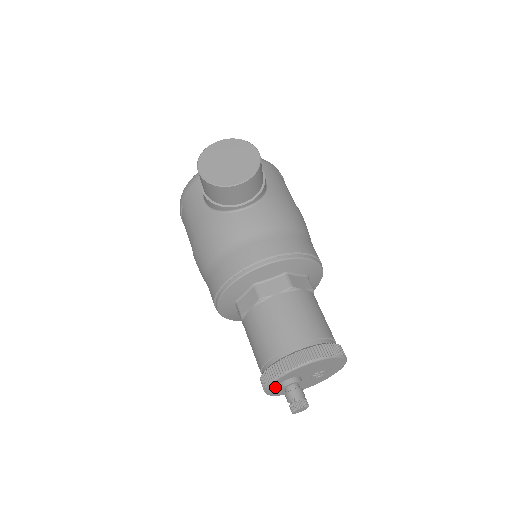
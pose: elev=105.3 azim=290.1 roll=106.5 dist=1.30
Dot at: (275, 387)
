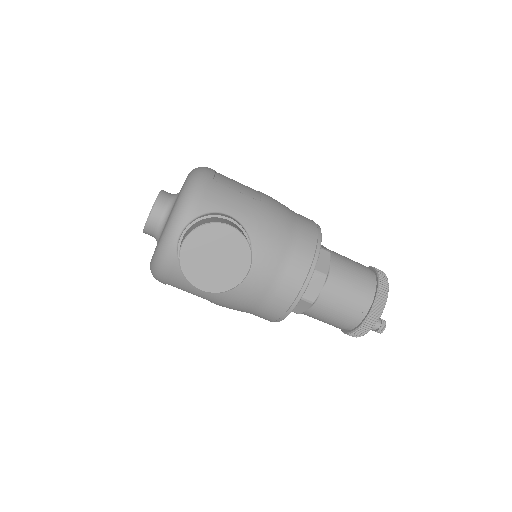
Dot at: occluded
